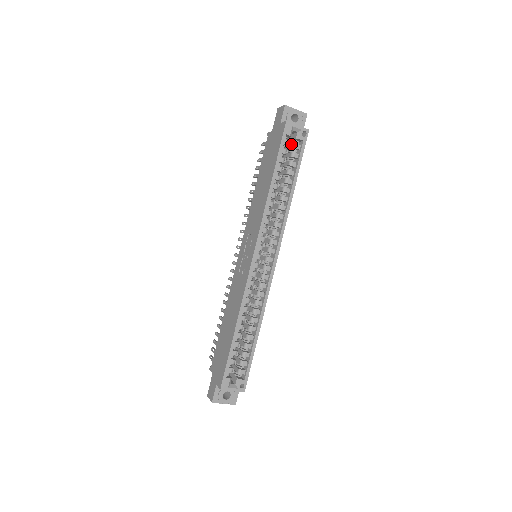
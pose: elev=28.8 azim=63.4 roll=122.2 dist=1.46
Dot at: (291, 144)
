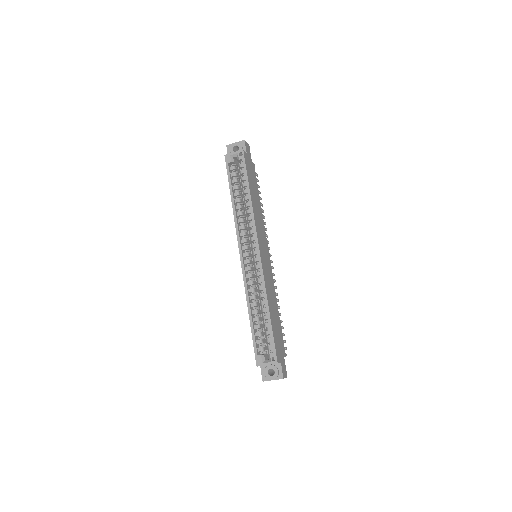
Dot at: occluded
